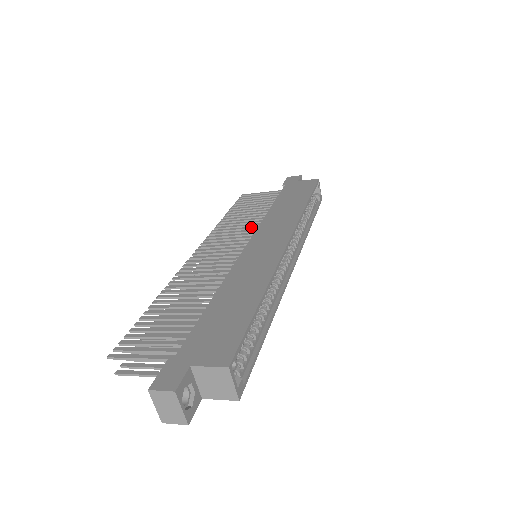
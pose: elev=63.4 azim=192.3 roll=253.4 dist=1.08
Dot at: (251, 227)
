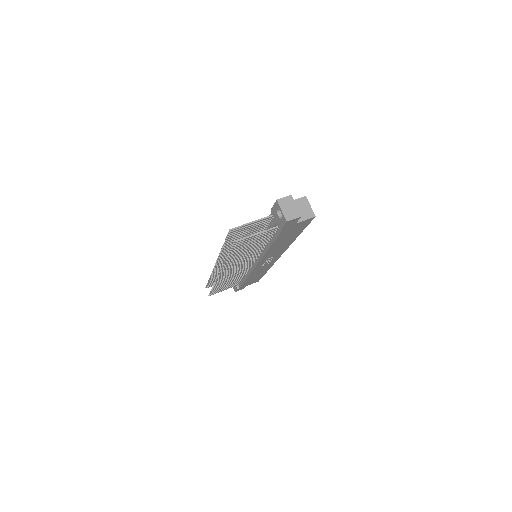
Dot at: occluded
